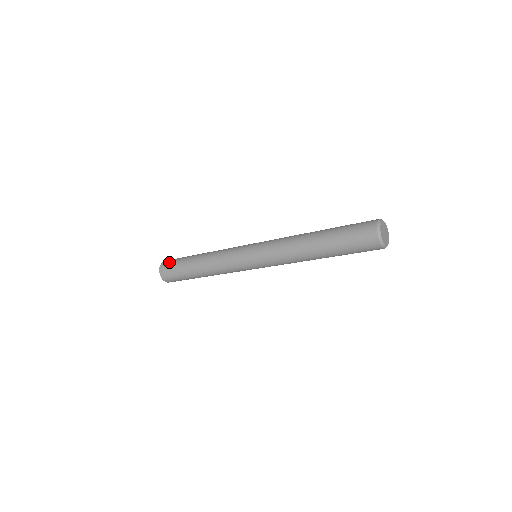
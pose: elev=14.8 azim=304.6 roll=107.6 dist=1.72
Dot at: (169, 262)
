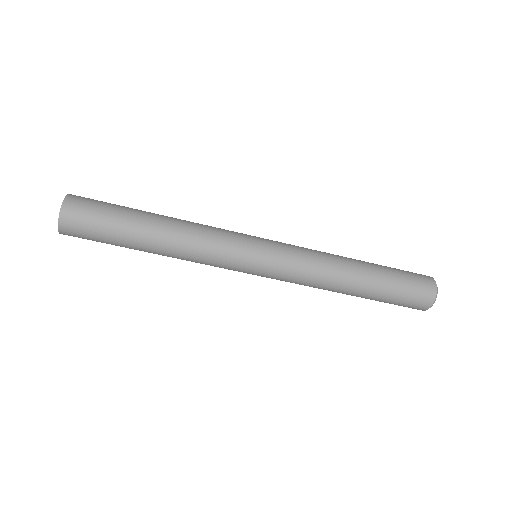
Dot at: occluded
